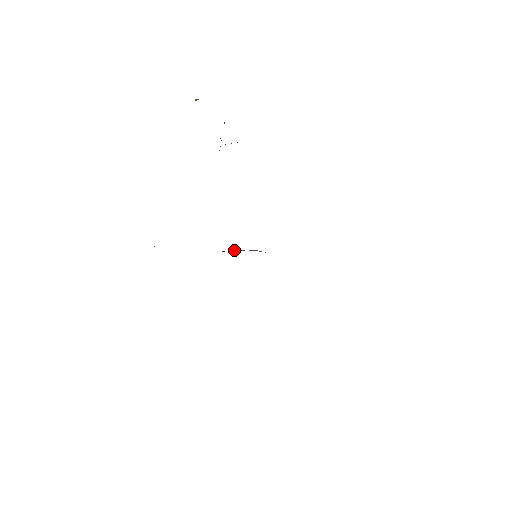
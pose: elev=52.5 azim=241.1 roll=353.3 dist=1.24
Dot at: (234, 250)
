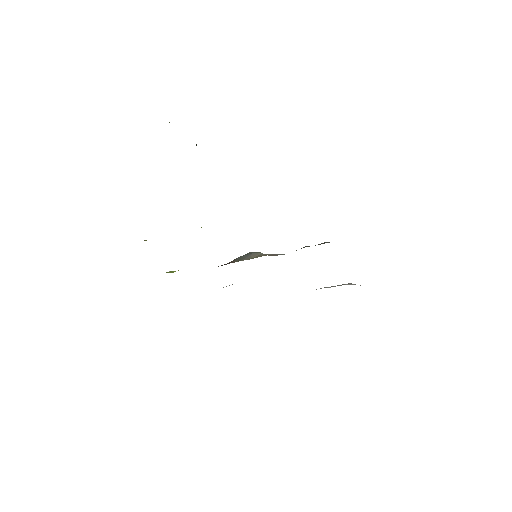
Dot at: (234, 259)
